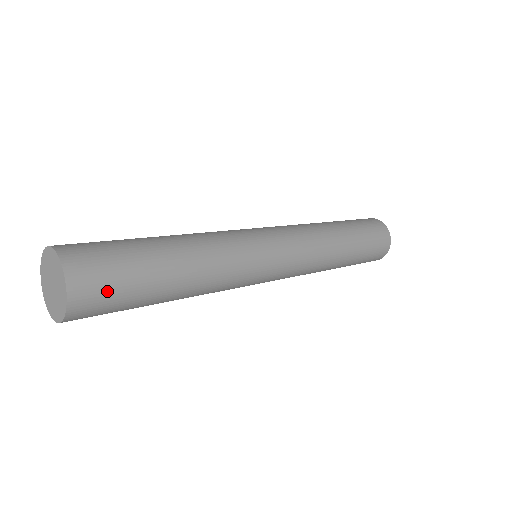
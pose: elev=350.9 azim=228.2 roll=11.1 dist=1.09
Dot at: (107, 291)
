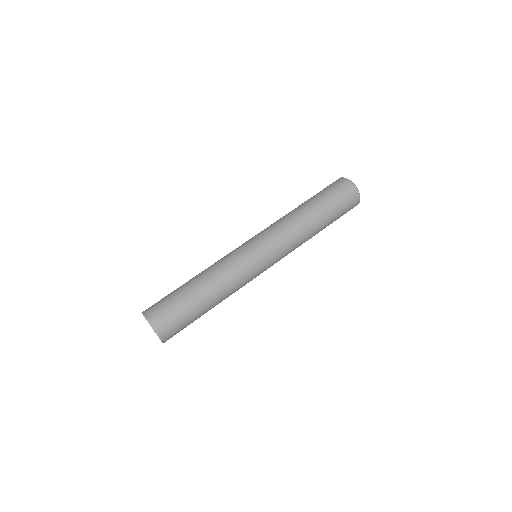
Dot at: occluded
